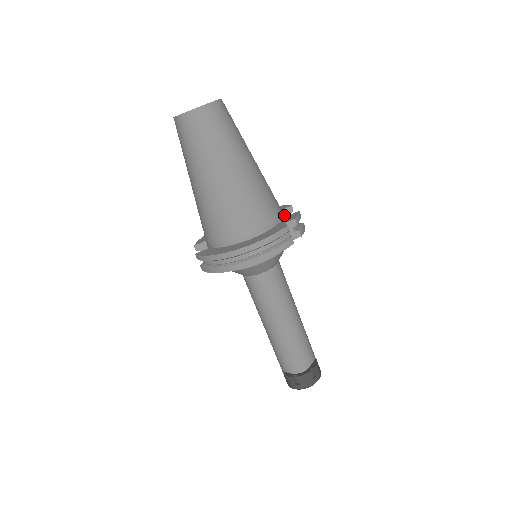
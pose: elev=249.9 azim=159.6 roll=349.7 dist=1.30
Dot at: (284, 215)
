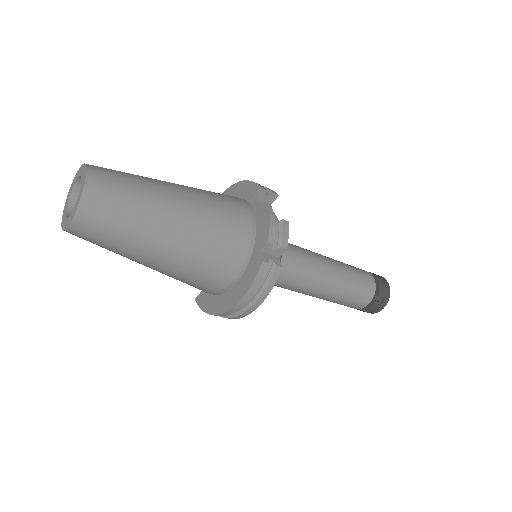
Dot at: (256, 222)
